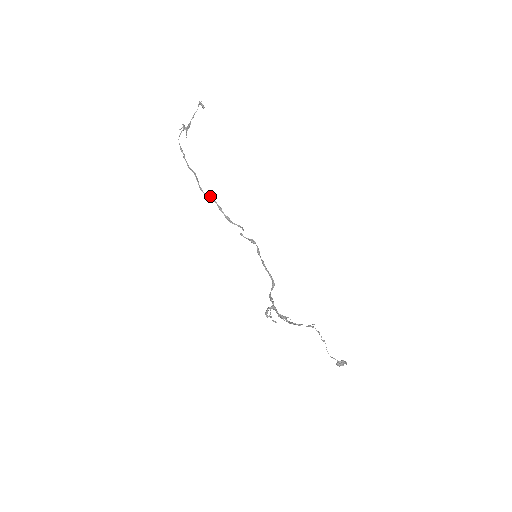
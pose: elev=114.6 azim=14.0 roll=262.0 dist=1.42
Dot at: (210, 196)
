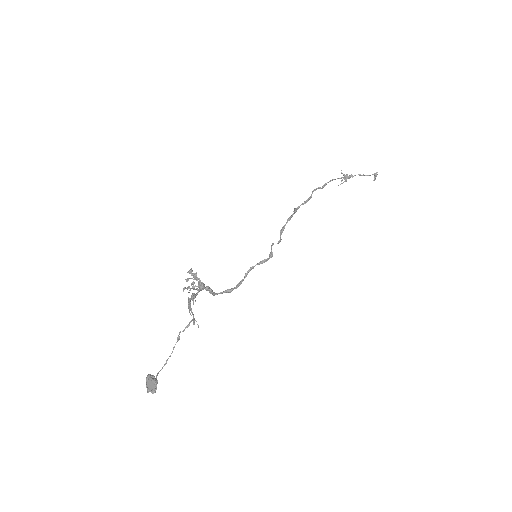
Dot at: occluded
